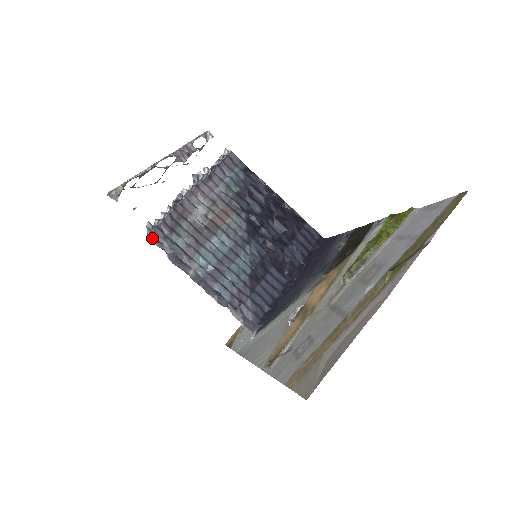
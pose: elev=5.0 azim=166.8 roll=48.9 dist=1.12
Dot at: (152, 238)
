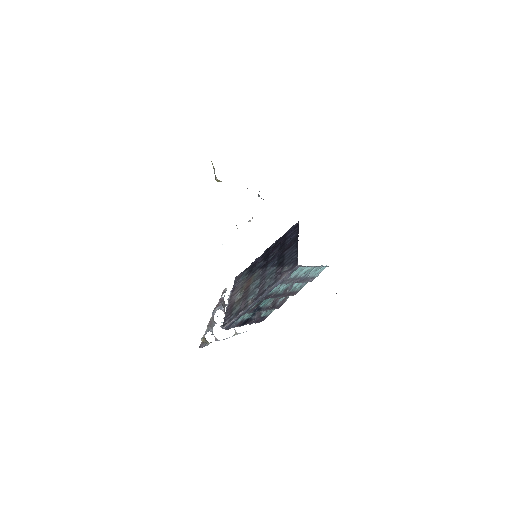
Dot at: (225, 325)
